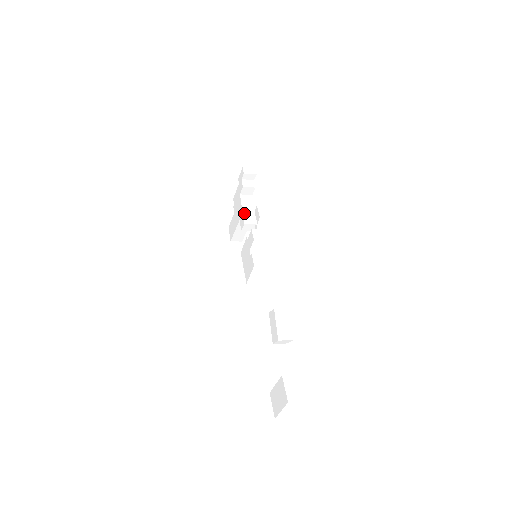
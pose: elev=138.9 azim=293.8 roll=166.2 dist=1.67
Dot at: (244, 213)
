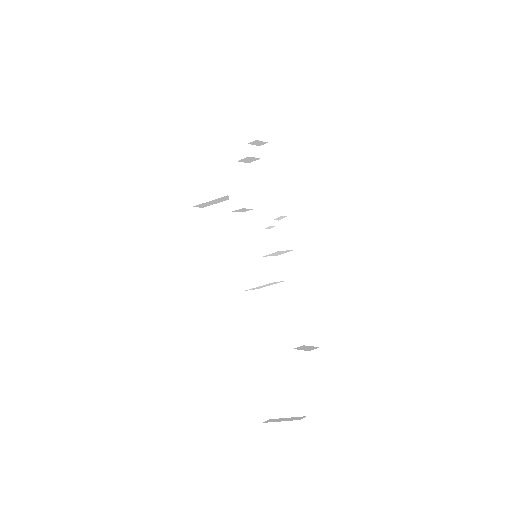
Dot at: (242, 191)
